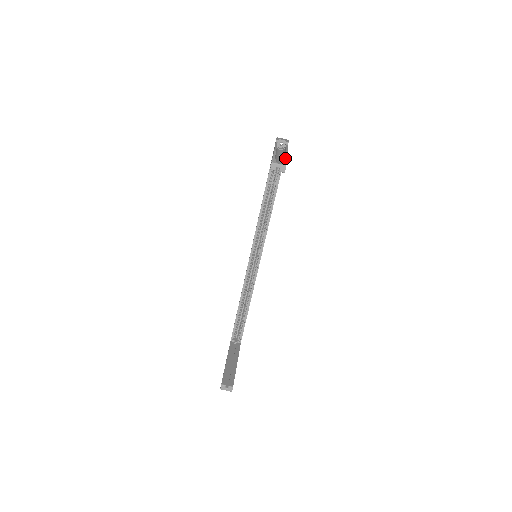
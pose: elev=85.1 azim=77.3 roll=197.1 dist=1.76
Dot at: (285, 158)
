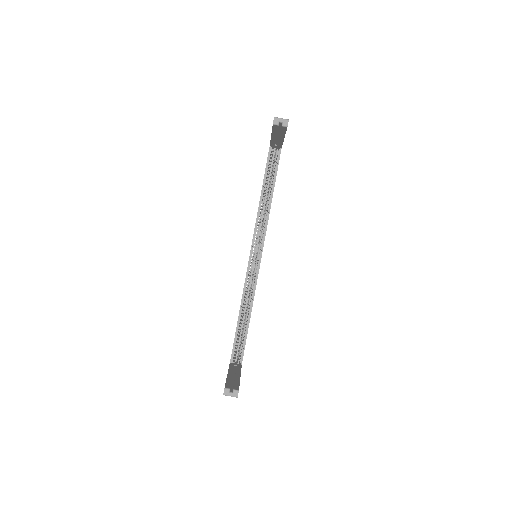
Dot at: occluded
